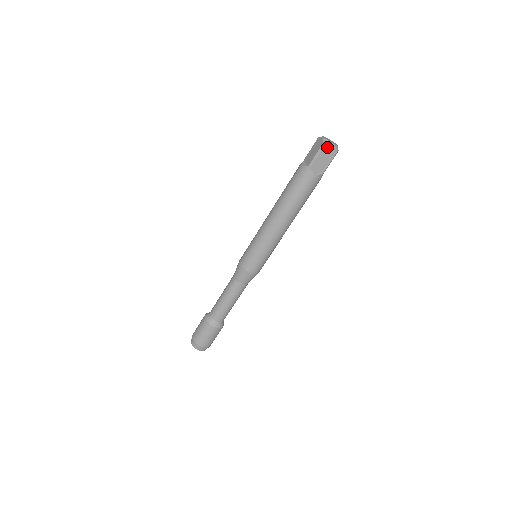
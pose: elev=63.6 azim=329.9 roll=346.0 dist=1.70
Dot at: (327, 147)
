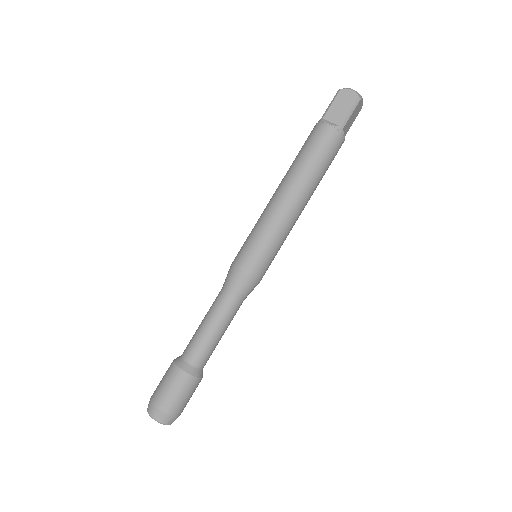
Dot at: (343, 92)
